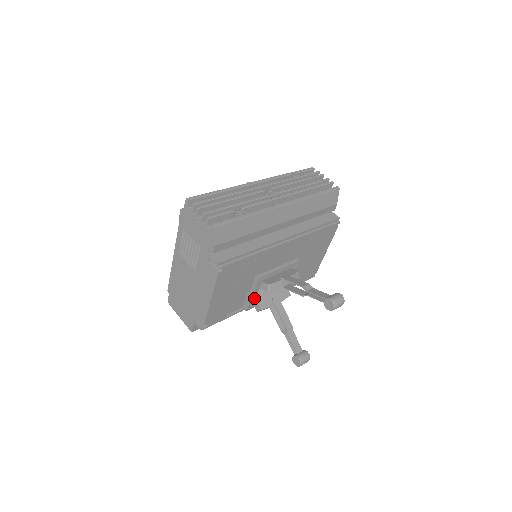
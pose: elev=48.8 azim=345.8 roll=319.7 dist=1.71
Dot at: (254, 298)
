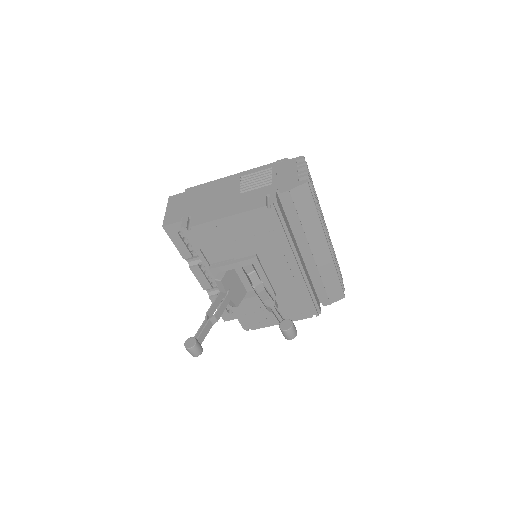
Dot at: (229, 268)
